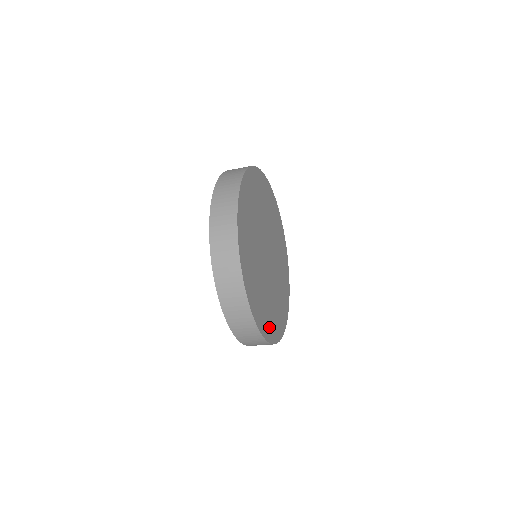
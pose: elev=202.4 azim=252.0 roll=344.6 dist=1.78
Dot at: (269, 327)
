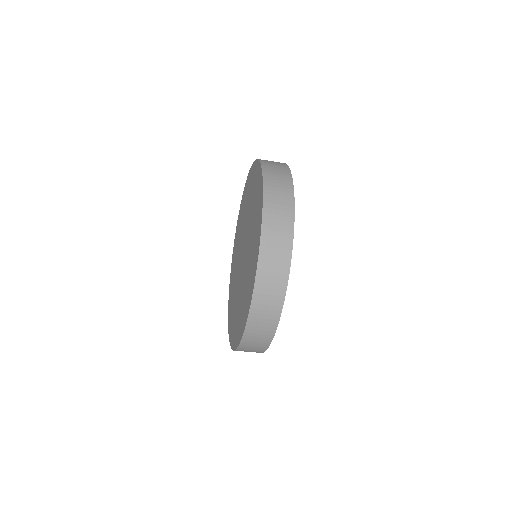
Dot at: occluded
